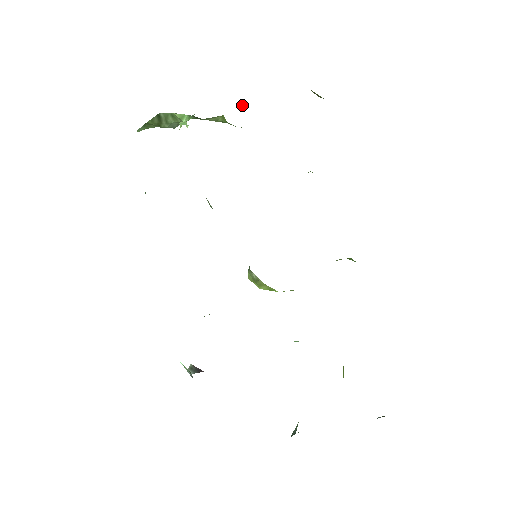
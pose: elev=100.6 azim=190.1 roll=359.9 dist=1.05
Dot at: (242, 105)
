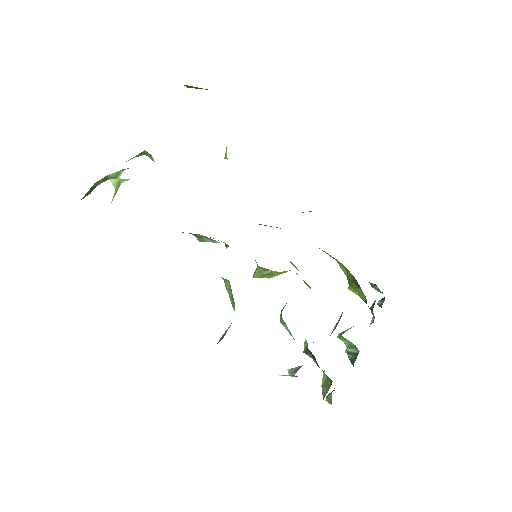
Dot at: occluded
